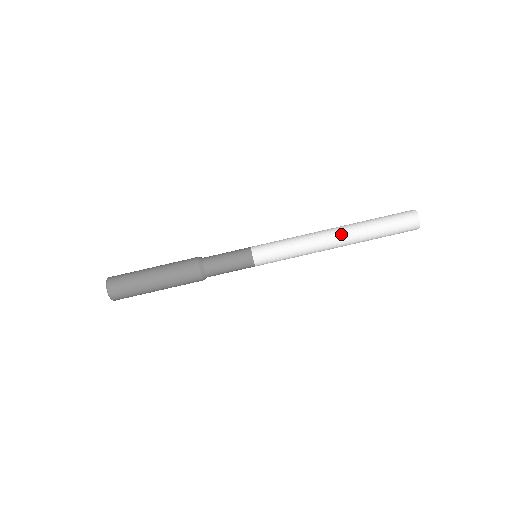
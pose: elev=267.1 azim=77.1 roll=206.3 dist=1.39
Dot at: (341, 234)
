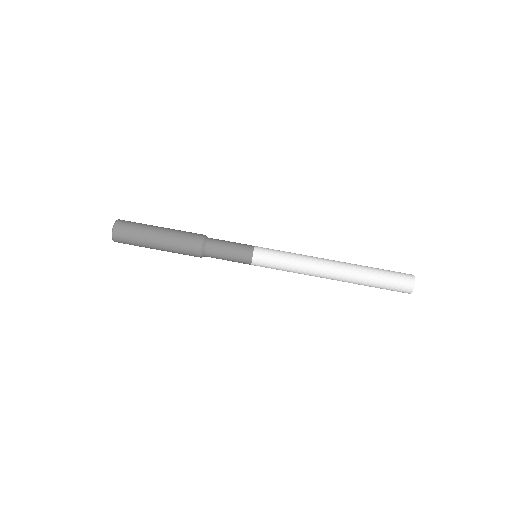
Dot at: (339, 269)
